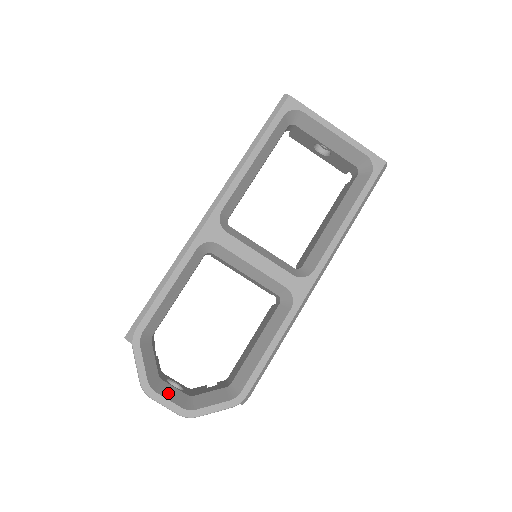
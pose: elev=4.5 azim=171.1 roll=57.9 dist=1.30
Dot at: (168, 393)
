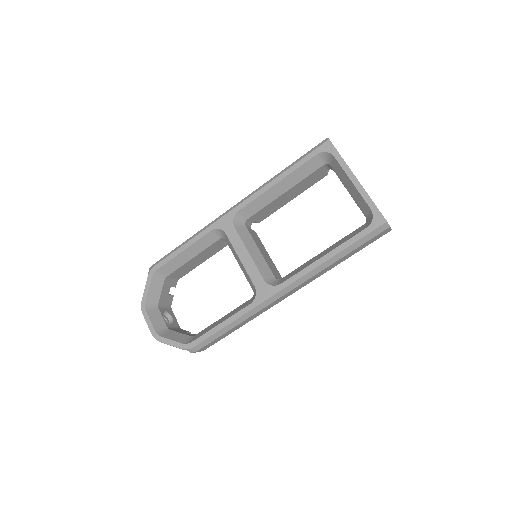
Dot at: (154, 317)
